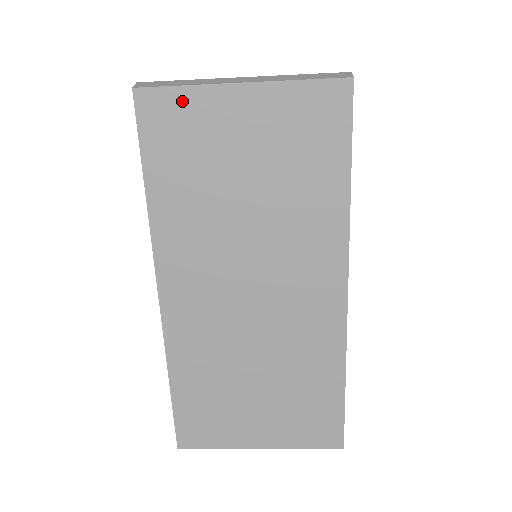
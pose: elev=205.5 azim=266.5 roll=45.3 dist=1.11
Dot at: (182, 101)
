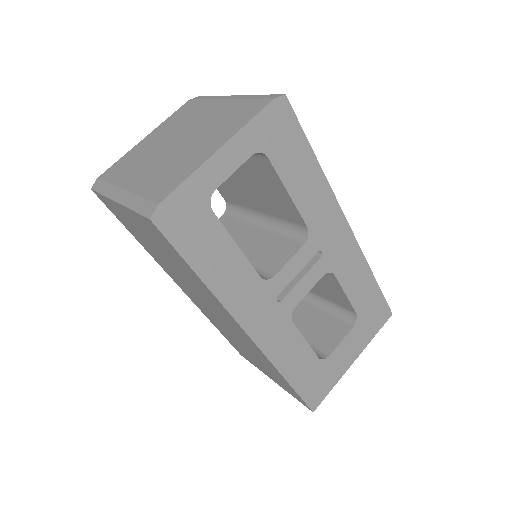
Dot at: (108, 202)
